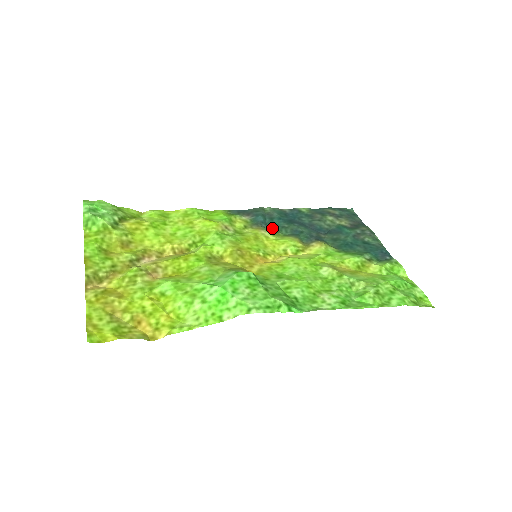
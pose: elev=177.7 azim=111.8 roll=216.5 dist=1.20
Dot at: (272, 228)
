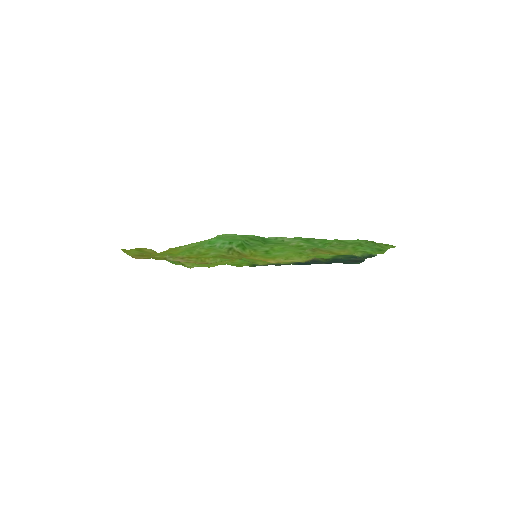
Dot at: occluded
